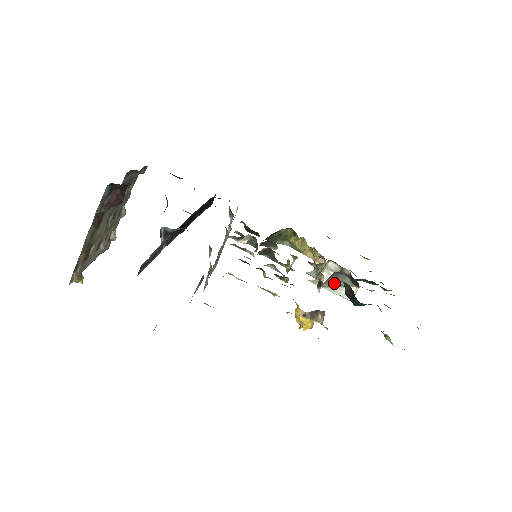
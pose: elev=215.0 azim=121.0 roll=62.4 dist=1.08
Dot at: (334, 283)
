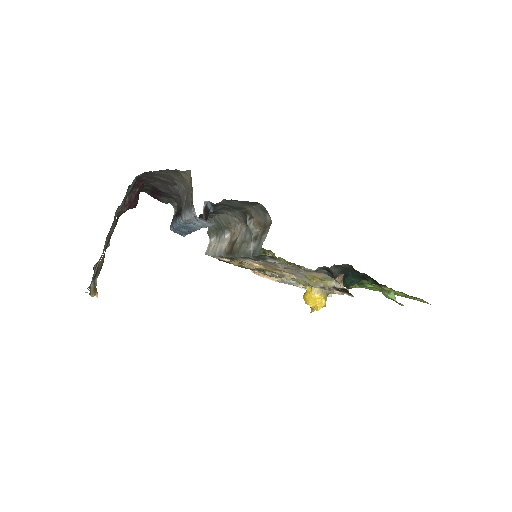
Dot at: occluded
